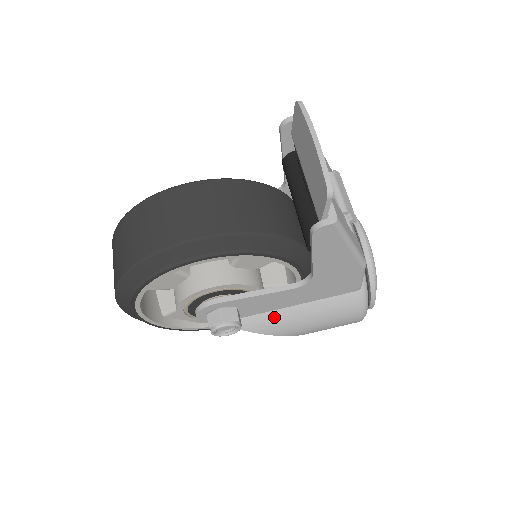
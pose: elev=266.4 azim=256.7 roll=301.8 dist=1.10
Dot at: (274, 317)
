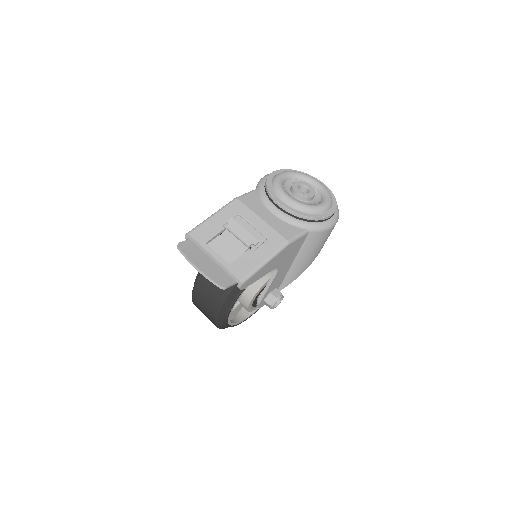
Dot at: (292, 271)
